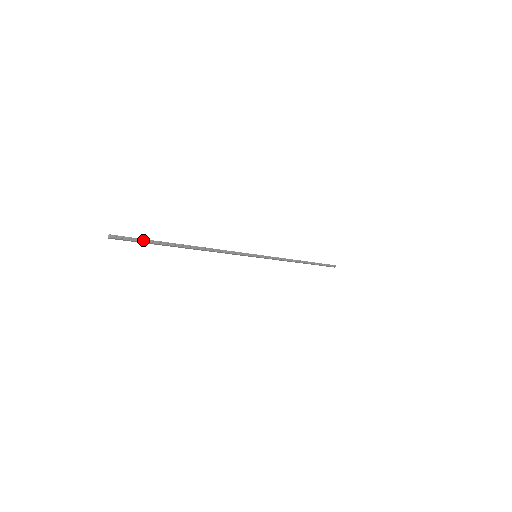
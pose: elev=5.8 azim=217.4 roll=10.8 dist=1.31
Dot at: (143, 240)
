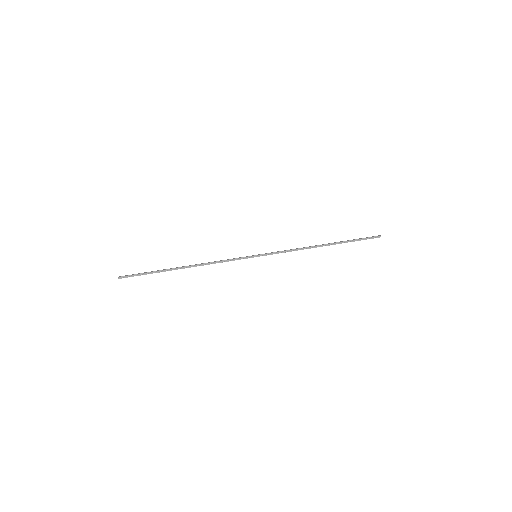
Dot at: (143, 274)
